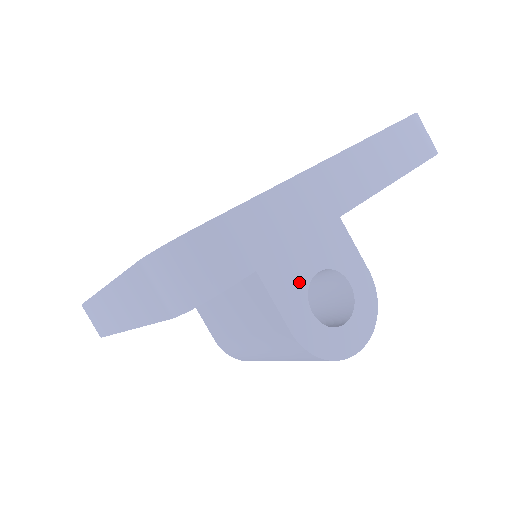
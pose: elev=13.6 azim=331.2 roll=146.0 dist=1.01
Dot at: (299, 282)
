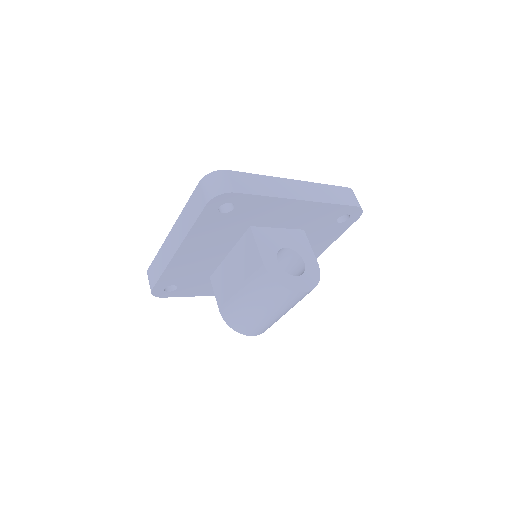
Dot at: (274, 246)
